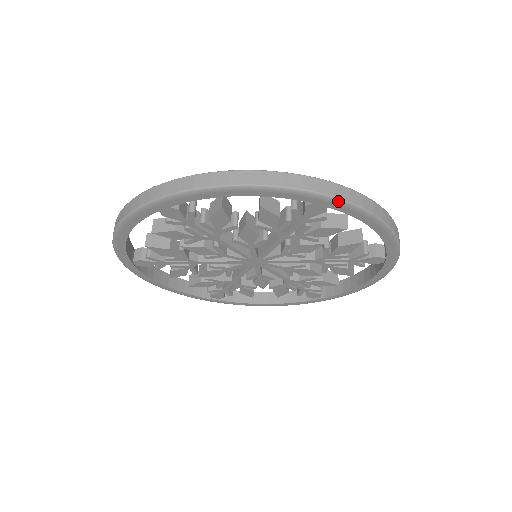
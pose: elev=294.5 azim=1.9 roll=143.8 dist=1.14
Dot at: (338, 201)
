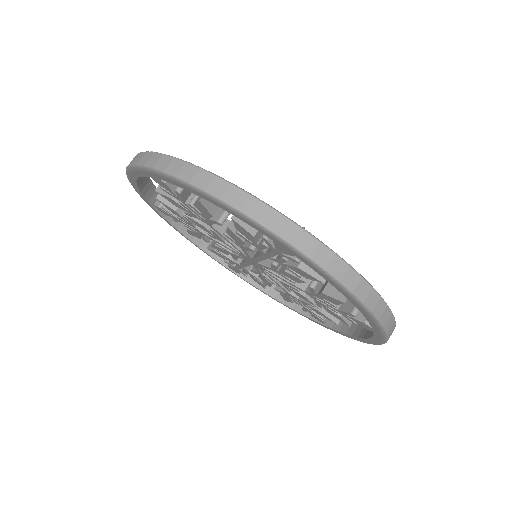
Dot at: (385, 341)
